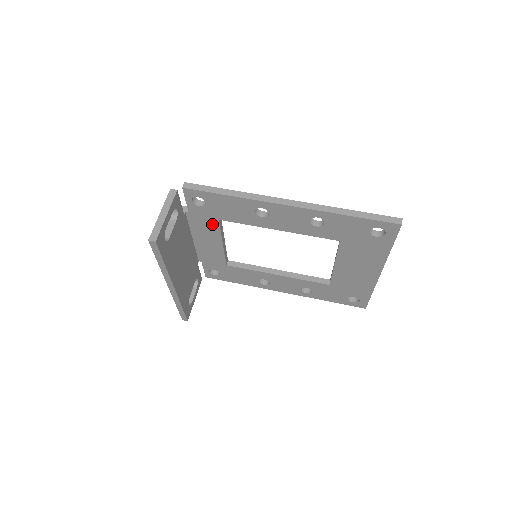
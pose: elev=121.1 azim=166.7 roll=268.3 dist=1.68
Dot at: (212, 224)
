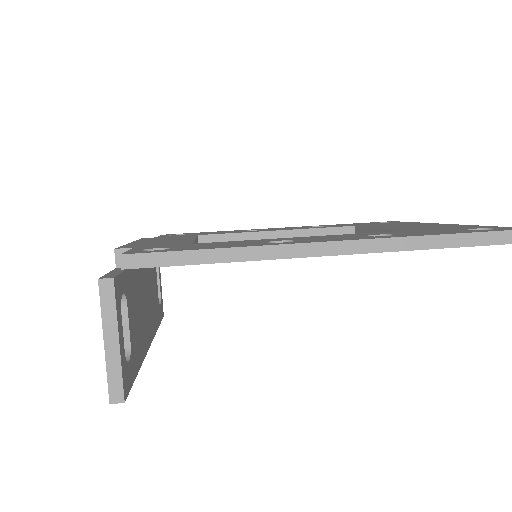
Dot at: occluded
